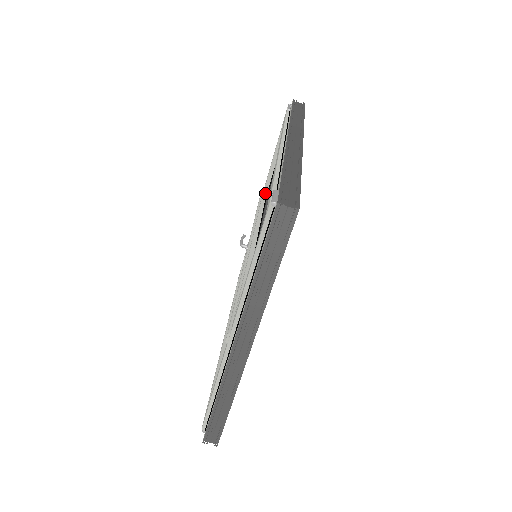
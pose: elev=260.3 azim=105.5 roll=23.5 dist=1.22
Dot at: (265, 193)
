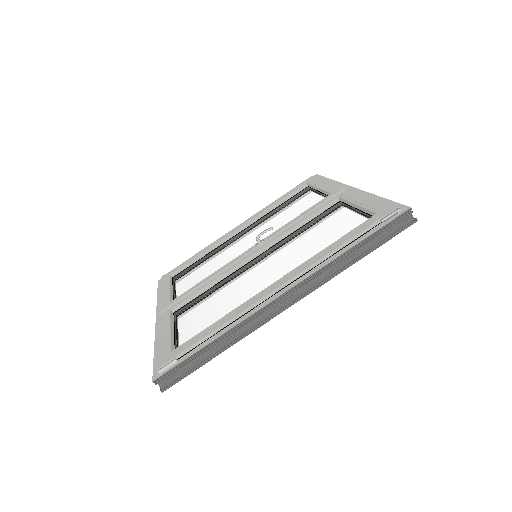
Dot at: (342, 200)
